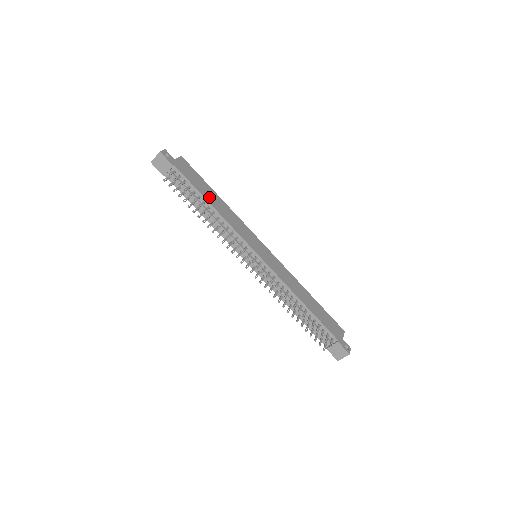
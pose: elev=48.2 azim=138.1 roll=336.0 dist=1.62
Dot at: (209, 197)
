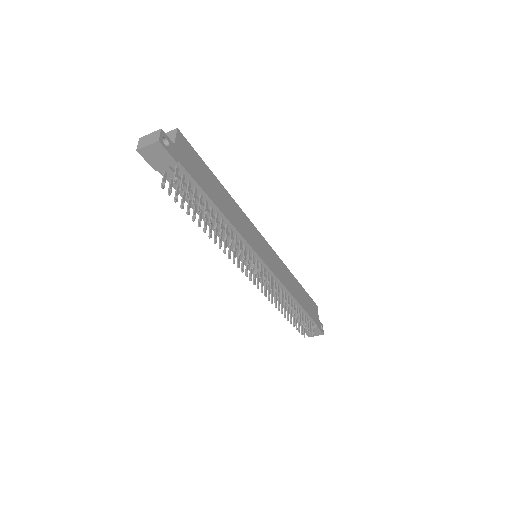
Dot at: (217, 197)
